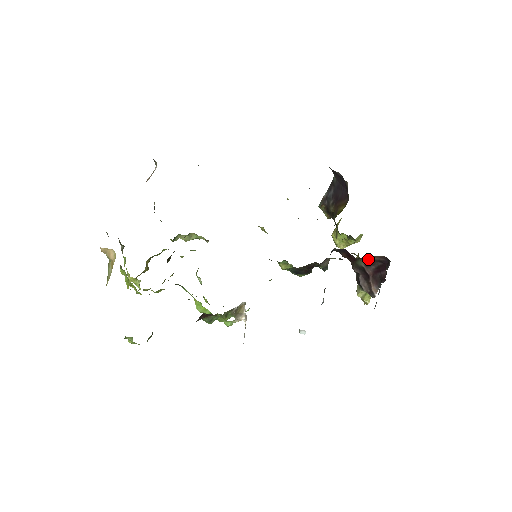
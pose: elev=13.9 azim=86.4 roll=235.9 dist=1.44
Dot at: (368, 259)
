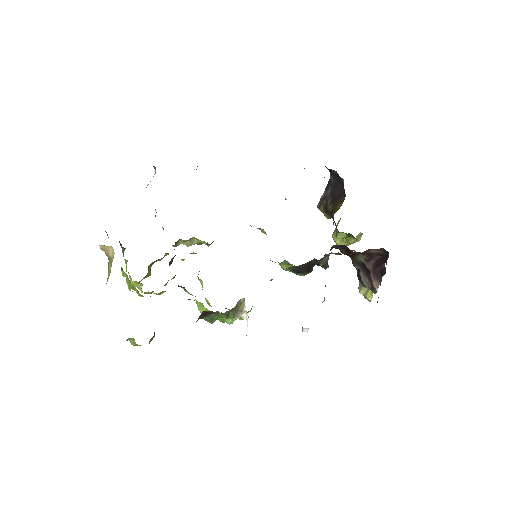
Dot at: (367, 253)
